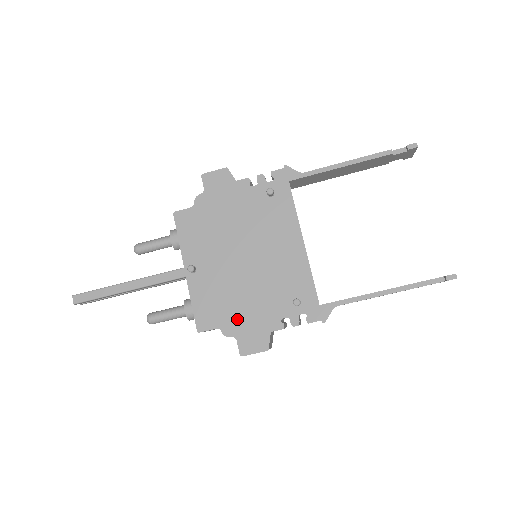
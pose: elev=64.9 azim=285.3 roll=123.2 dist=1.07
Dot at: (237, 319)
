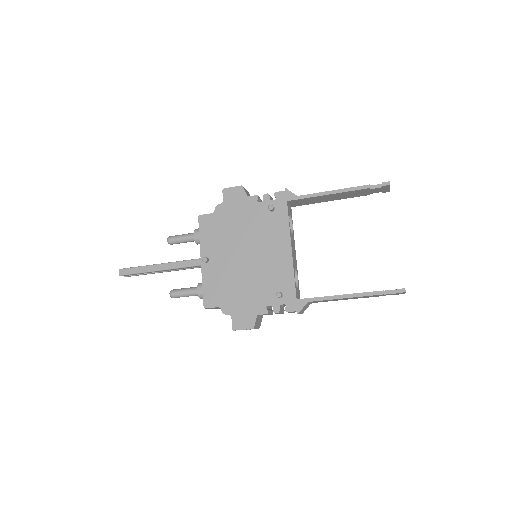
Dot at: (234, 302)
